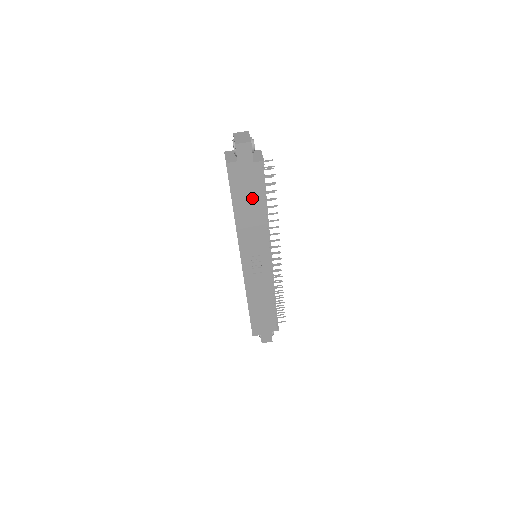
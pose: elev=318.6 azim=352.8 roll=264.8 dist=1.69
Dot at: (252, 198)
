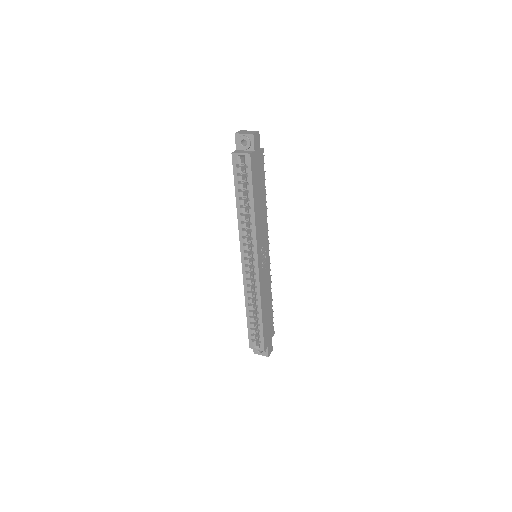
Dot at: (260, 187)
